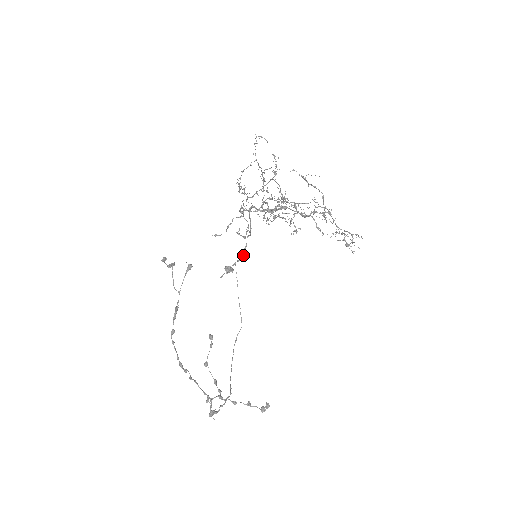
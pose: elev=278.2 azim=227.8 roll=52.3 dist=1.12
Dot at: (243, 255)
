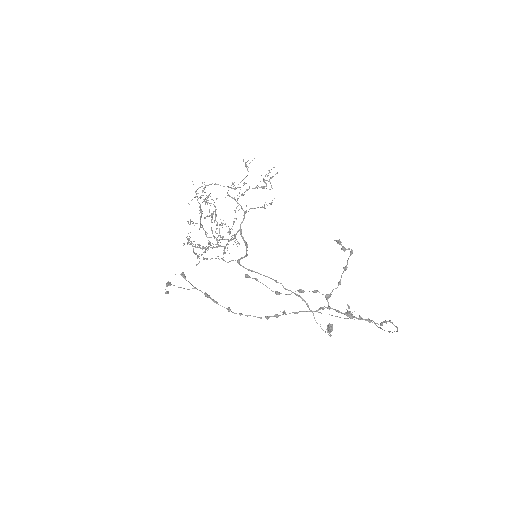
Dot at: (302, 299)
